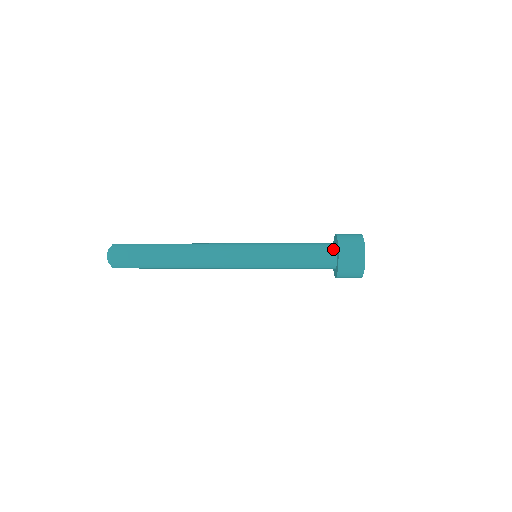
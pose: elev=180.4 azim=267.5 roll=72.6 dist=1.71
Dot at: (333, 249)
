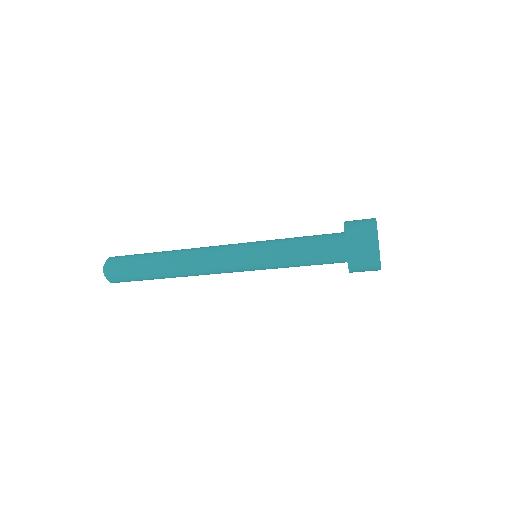
Dot at: (341, 232)
